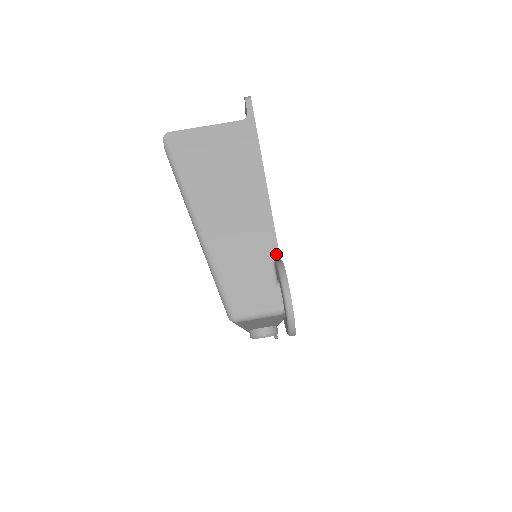
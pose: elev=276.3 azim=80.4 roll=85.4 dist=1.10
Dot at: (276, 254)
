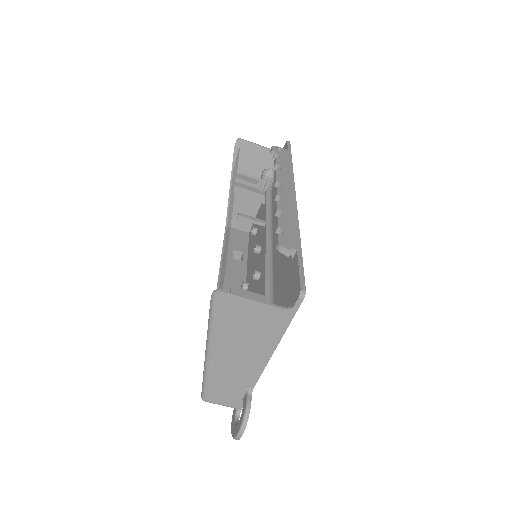
Dot at: (252, 387)
